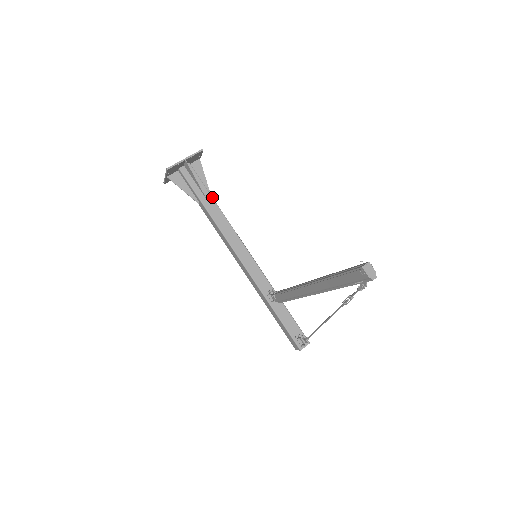
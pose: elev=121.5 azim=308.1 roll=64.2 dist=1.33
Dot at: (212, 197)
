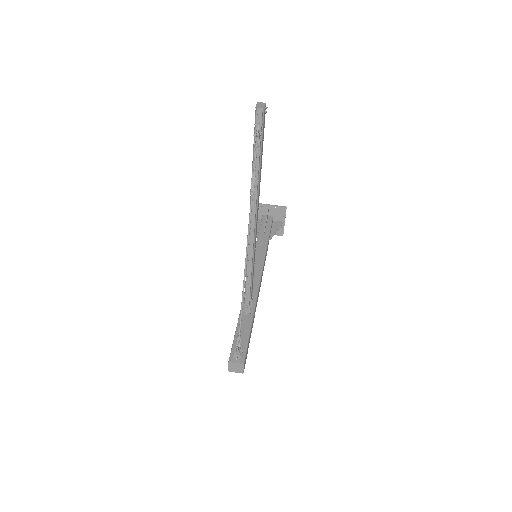
Dot at: (269, 236)
